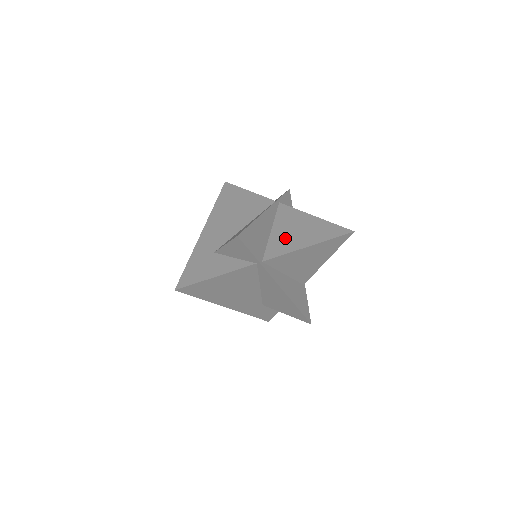
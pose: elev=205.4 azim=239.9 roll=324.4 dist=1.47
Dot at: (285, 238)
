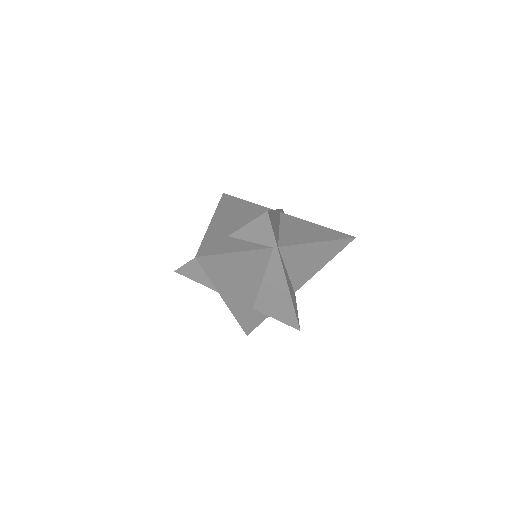
Dot at: (295, 234)
